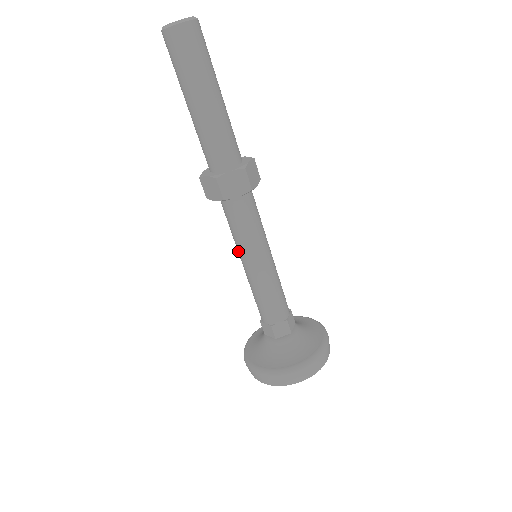
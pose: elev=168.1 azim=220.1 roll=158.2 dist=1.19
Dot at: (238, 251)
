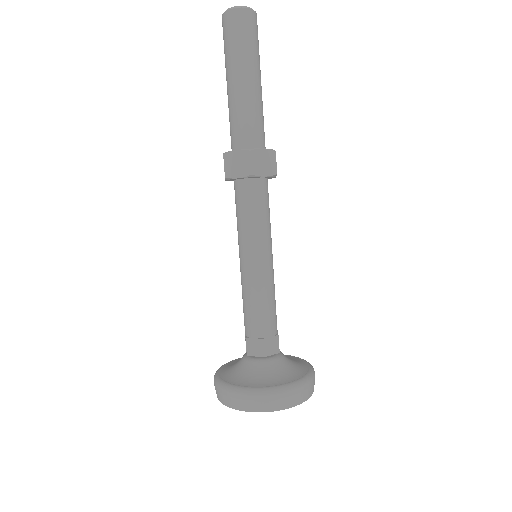
Dot at: (242, 244)
